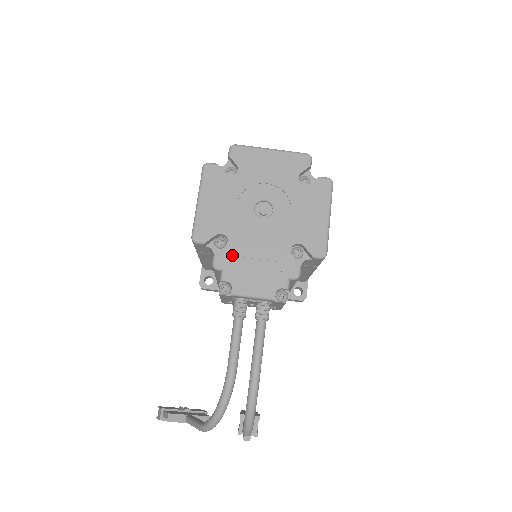
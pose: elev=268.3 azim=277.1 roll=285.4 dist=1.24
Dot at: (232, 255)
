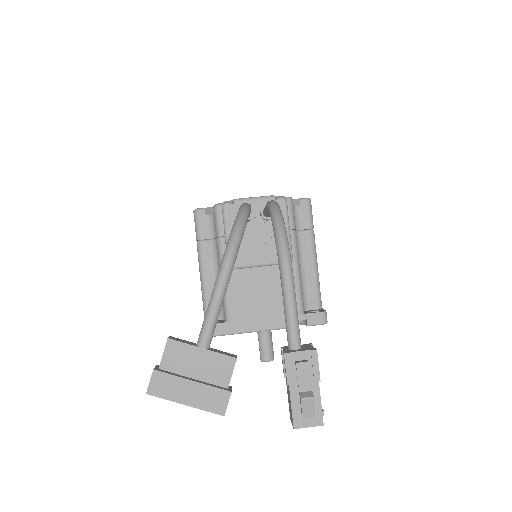
Dot at: occluded
